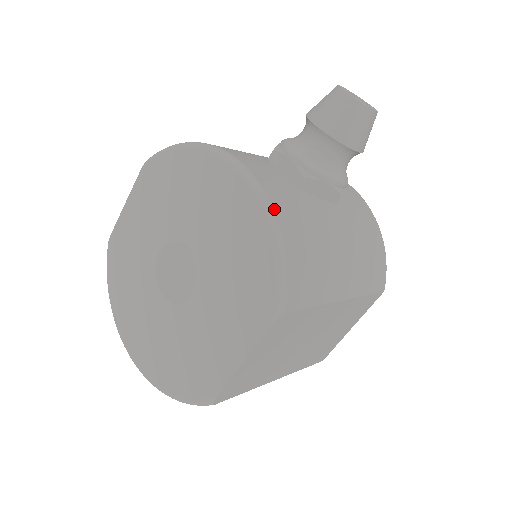
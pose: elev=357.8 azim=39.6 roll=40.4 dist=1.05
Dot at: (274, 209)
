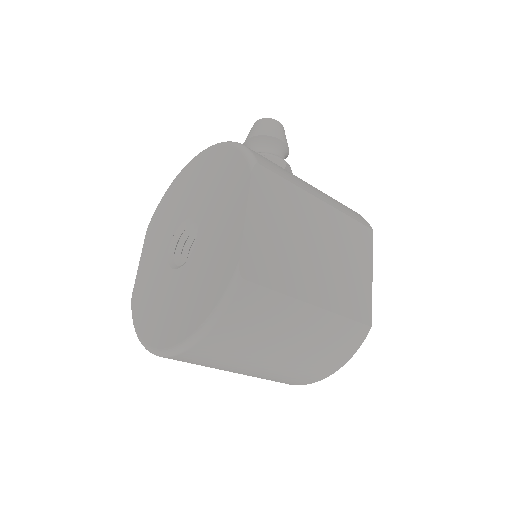
Dot at: occluded
